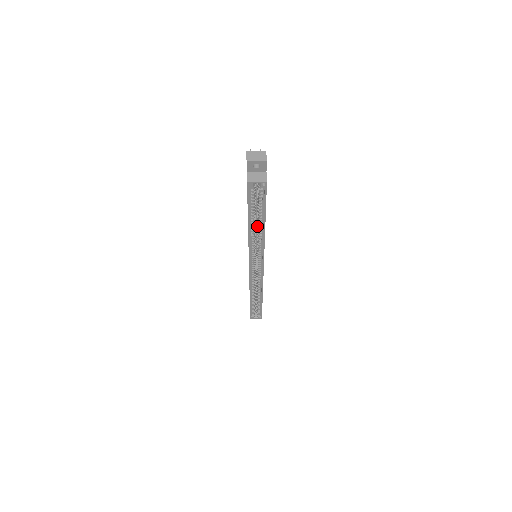
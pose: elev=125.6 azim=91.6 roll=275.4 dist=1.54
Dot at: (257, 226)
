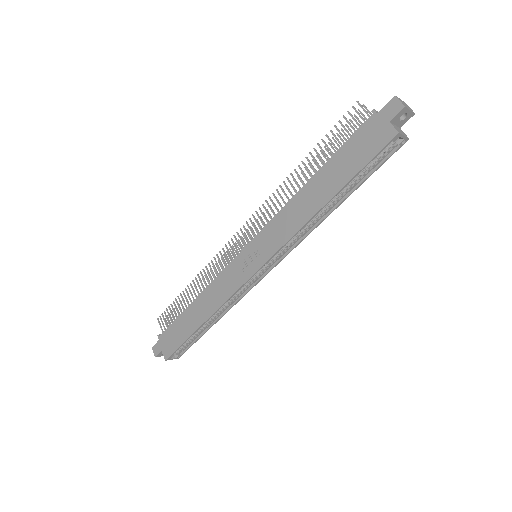
Dot at: occluded
